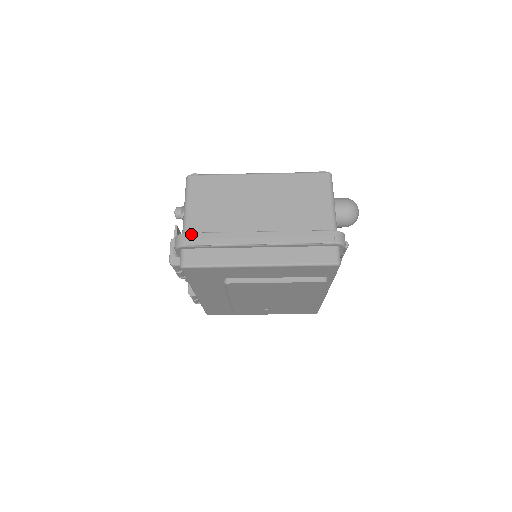
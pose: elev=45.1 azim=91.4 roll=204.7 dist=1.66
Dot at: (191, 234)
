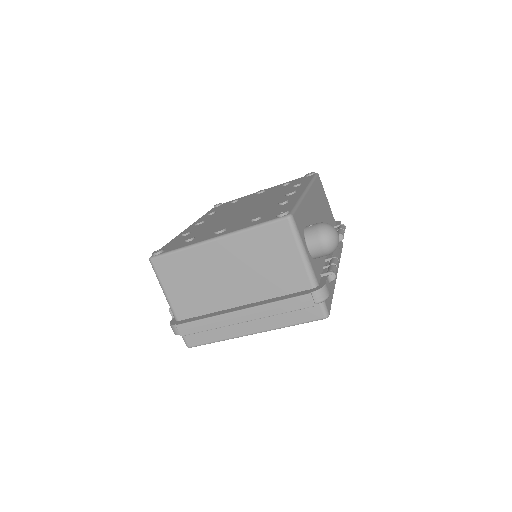
Dot at: (181, 326)
